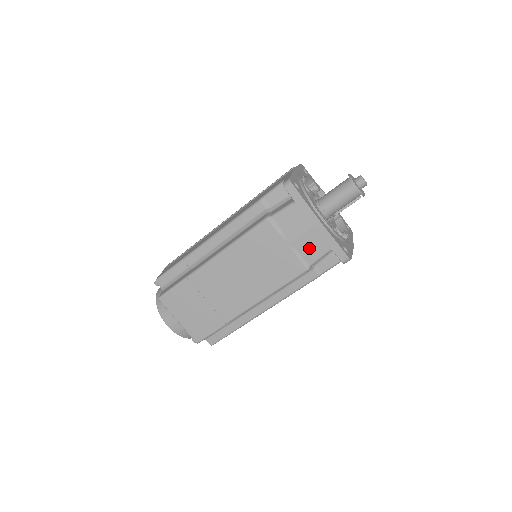
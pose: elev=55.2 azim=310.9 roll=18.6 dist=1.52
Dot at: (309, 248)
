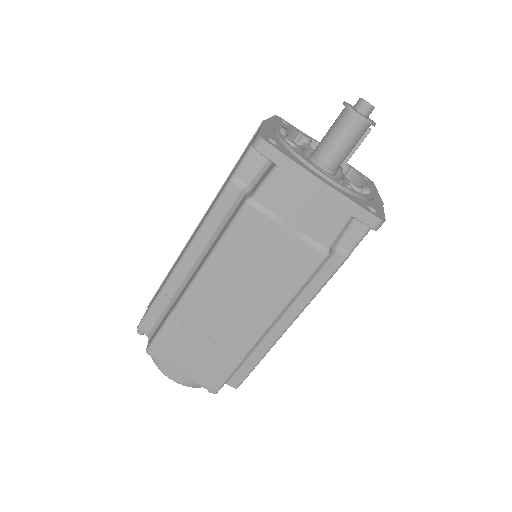
Dot at: (319, 224)
